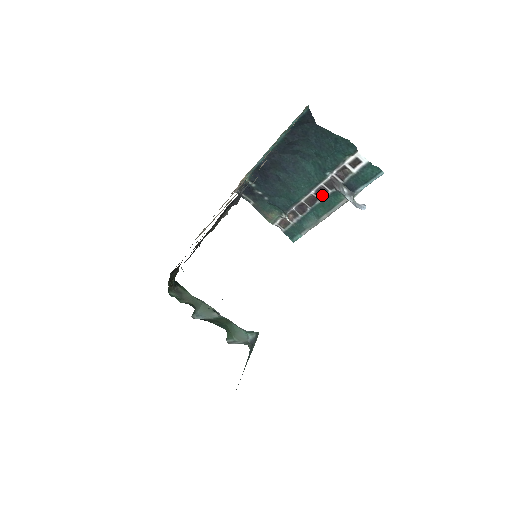
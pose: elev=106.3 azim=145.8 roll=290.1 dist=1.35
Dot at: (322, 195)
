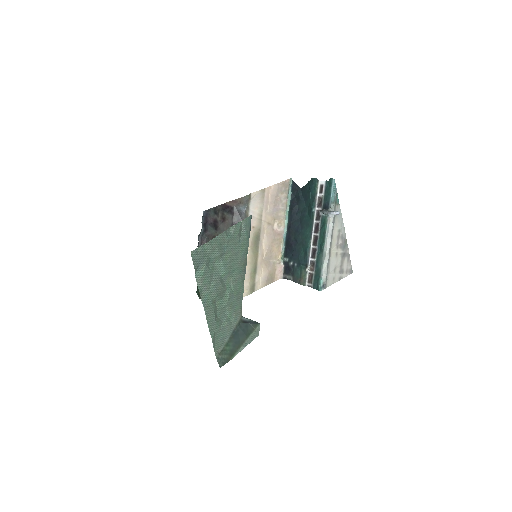
Dot at: (318, 229)
